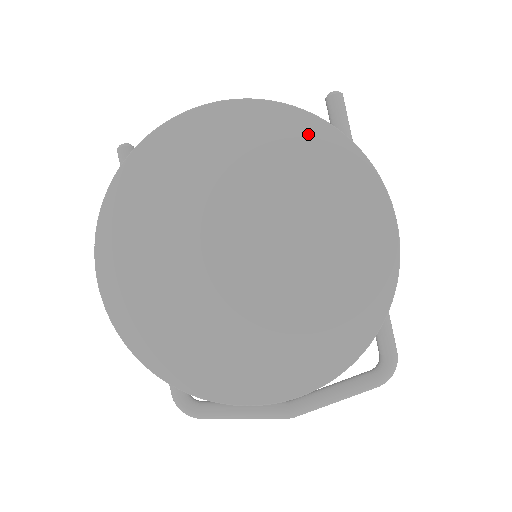
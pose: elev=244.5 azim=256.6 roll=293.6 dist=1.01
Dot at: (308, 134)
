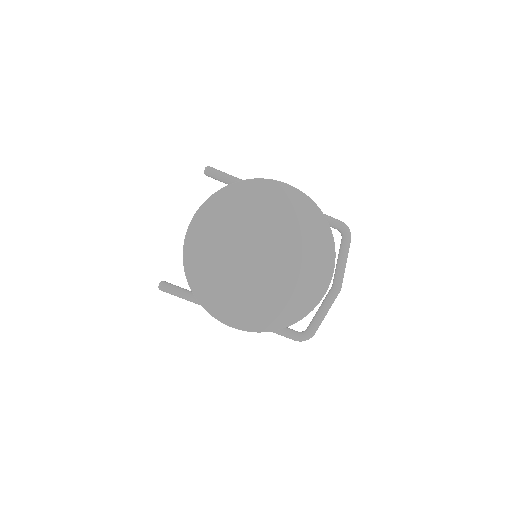
Dot at: (230, 195)
